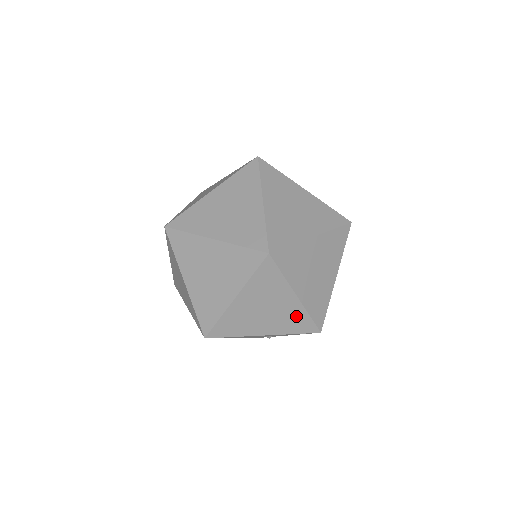
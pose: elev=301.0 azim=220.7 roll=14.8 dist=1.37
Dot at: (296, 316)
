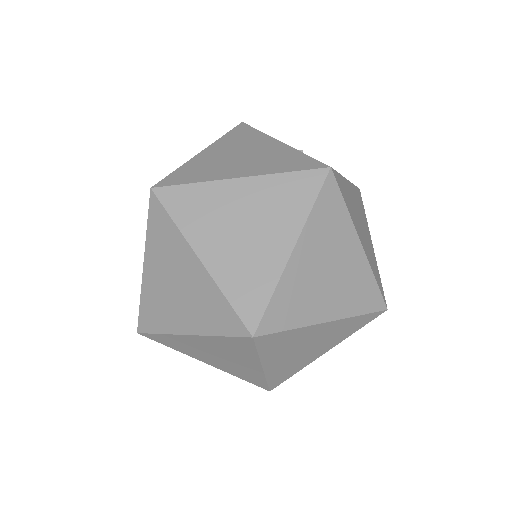
Dot at: (251, 374)
